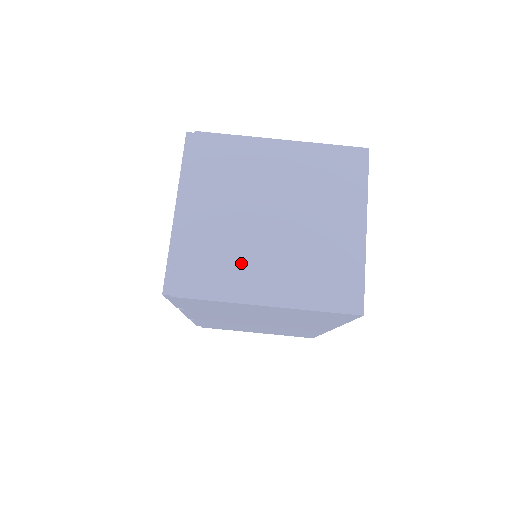
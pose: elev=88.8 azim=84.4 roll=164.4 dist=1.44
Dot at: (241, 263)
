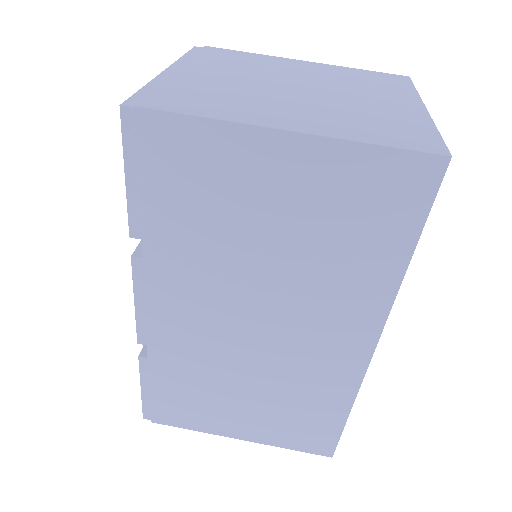
Dot at: (250, 102)
